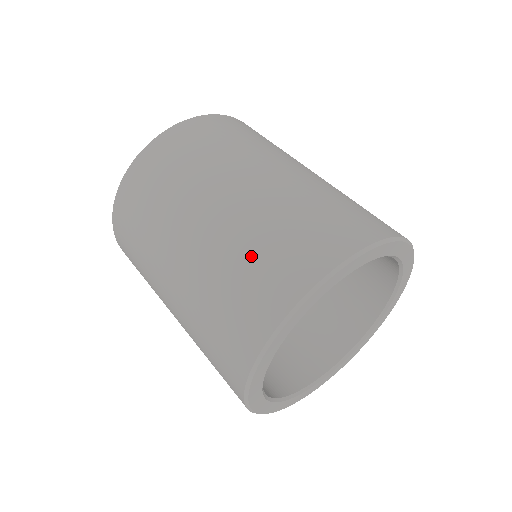
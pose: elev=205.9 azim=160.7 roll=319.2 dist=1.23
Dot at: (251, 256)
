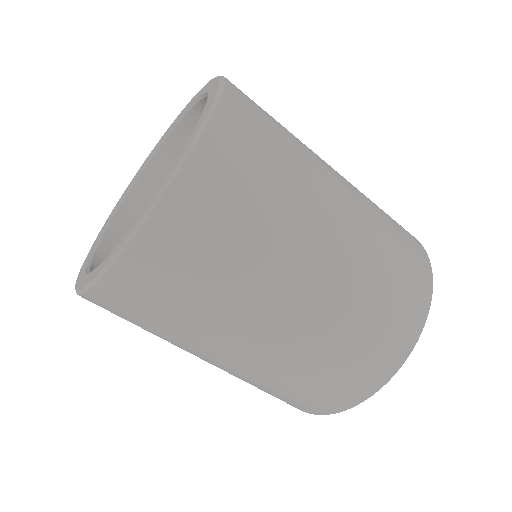
Dot at: (355, 337)
